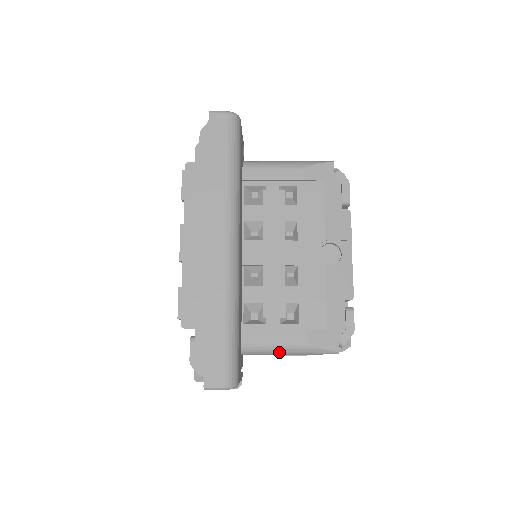
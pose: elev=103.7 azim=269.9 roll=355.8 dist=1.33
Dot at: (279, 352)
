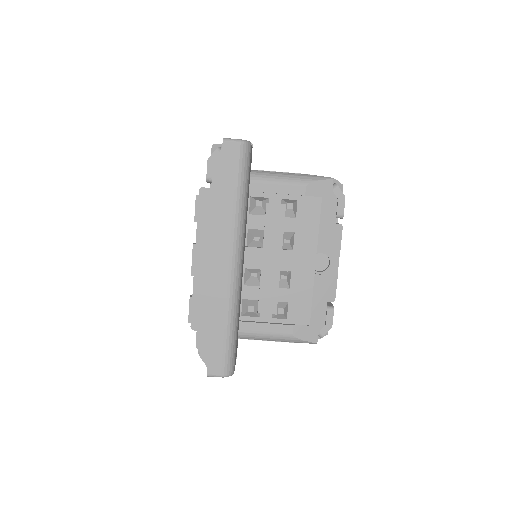
Dot at: (269, 340)
